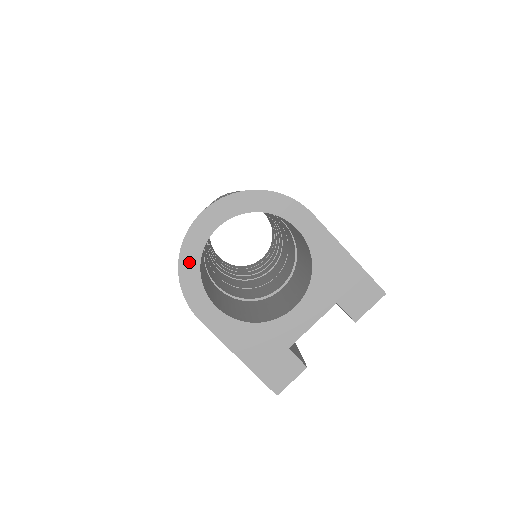
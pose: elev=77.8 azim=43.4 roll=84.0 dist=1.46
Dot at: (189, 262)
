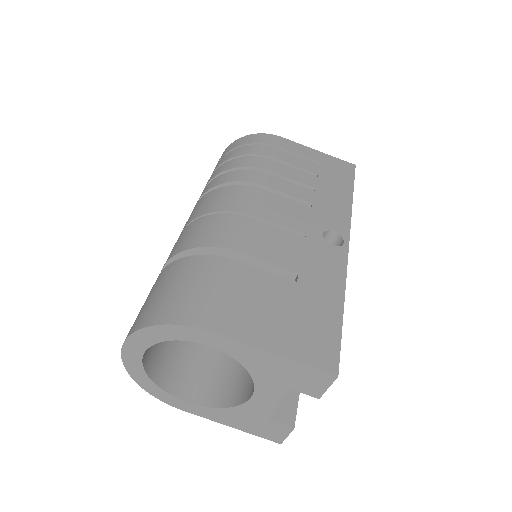
Dot at: (143, 381)
